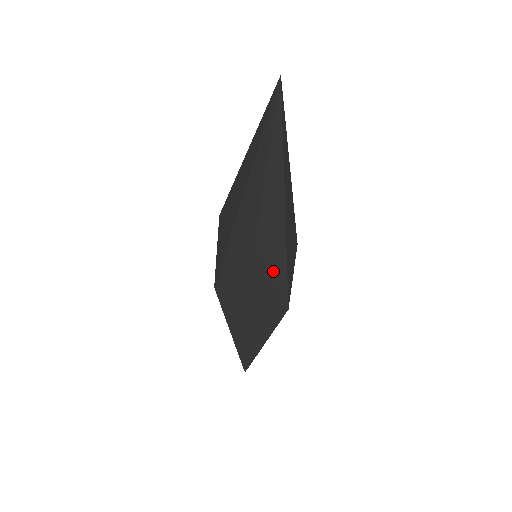
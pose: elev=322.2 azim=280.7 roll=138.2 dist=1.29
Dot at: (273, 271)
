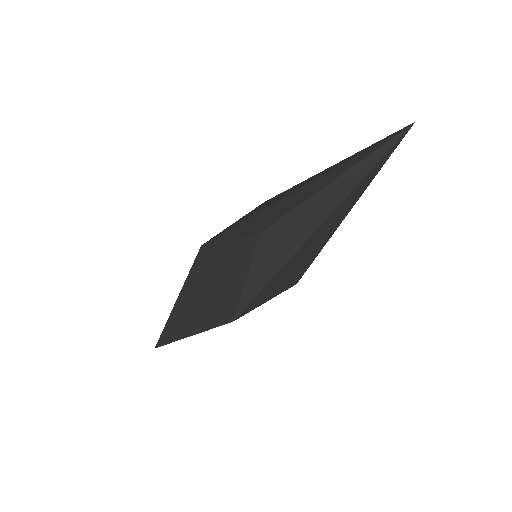
Dot at: (253, 273)
